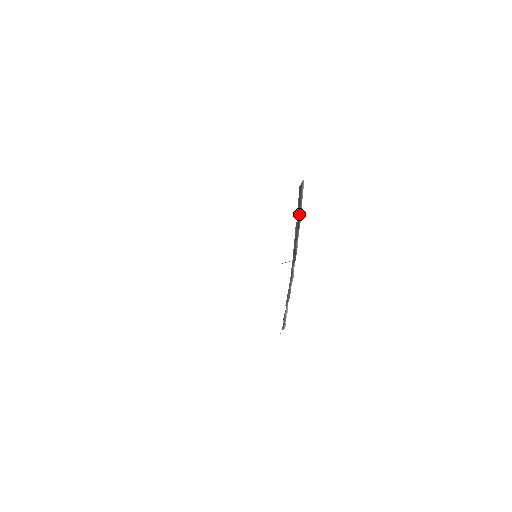
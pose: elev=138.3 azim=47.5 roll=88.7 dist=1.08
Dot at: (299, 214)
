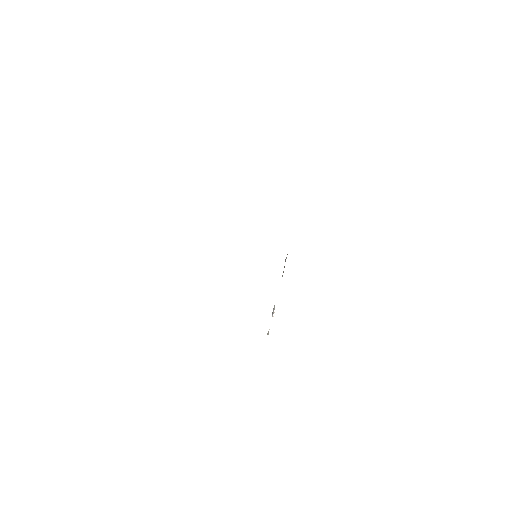
Dot at: occluded
